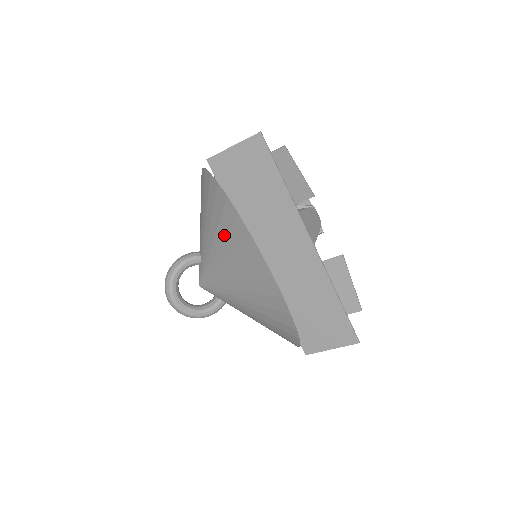
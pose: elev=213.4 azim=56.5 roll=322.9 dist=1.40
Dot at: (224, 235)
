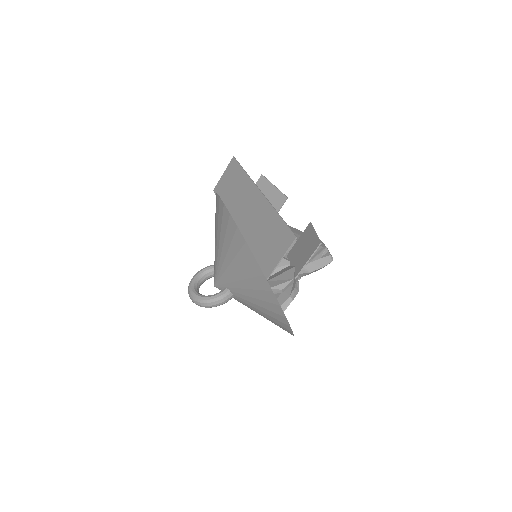
Dot at: (215, 219)
